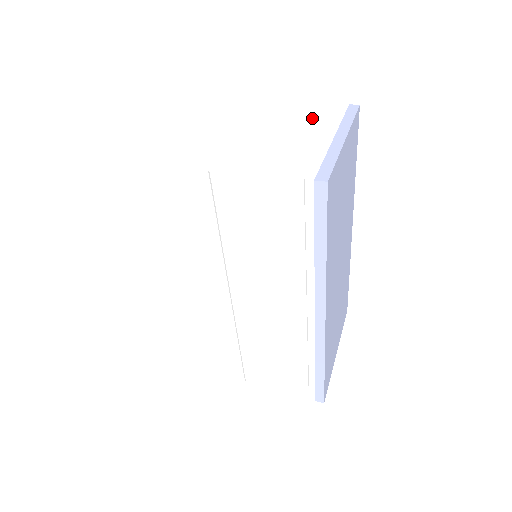
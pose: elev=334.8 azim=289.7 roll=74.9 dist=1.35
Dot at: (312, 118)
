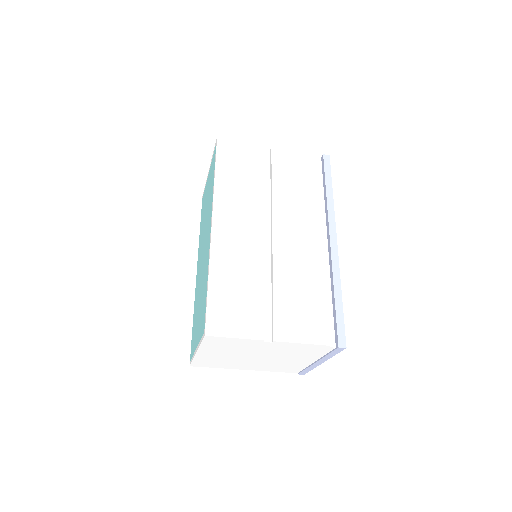
Dot at: occluded
